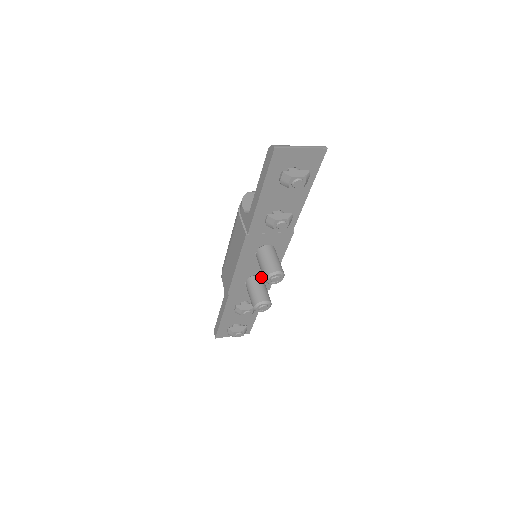
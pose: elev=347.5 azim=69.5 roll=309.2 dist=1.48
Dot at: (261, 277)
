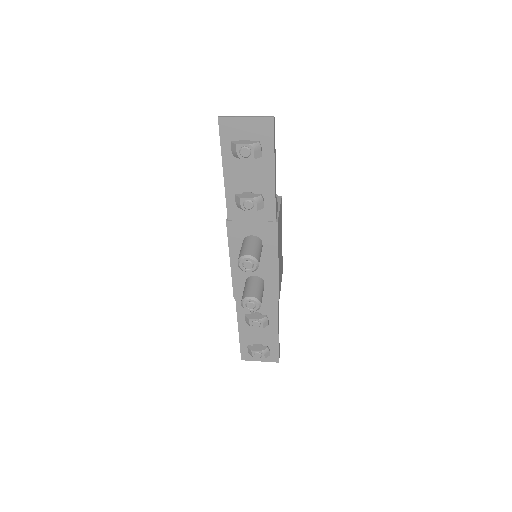
Dot at: (260, 278)
